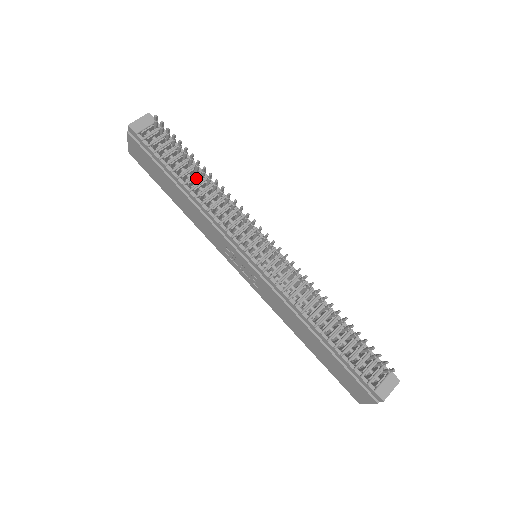
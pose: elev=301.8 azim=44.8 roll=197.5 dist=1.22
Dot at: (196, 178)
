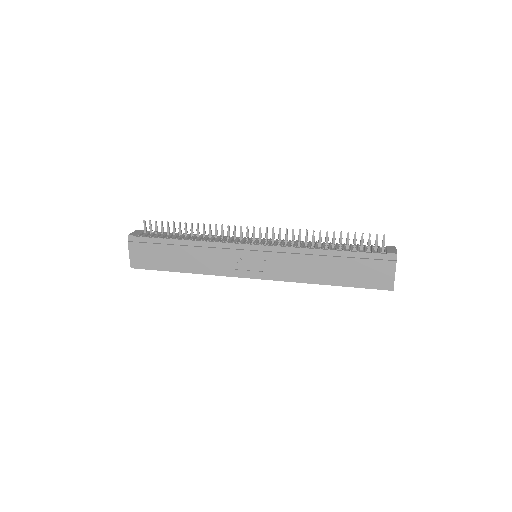
Dot at: (189, 237)
